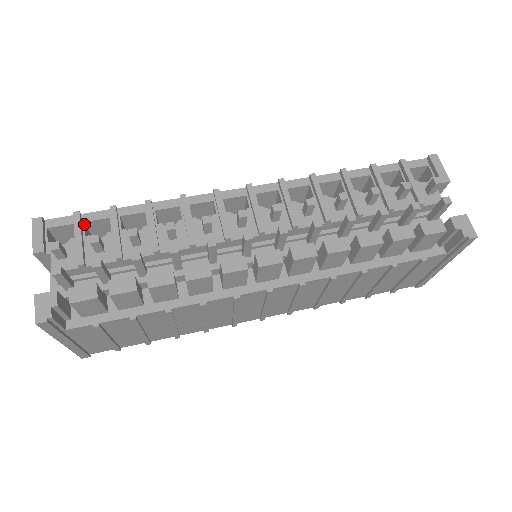
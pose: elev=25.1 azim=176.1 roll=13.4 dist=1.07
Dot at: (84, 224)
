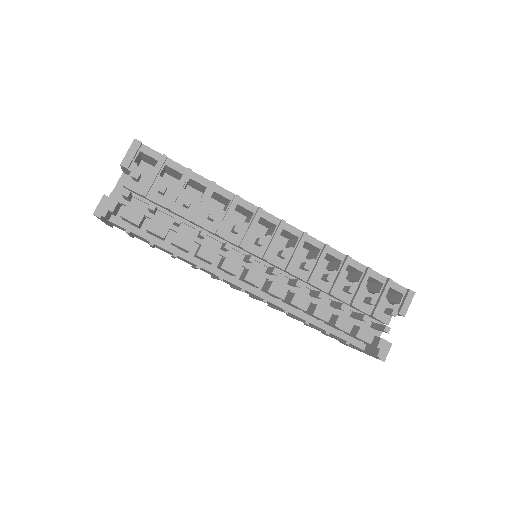
Dot at: (164, 166)
